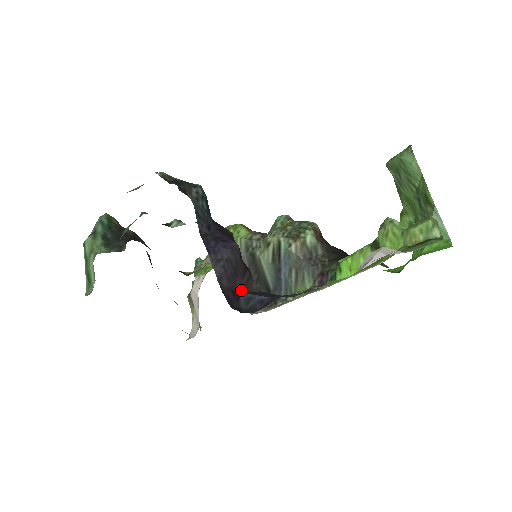
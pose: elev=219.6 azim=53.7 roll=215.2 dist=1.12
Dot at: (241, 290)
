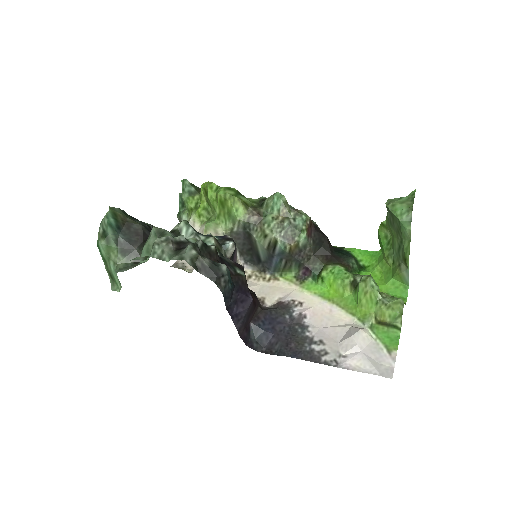
Dot at: (251, 320)
